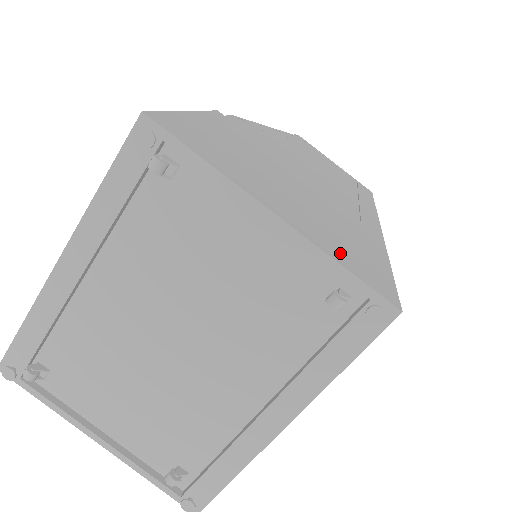
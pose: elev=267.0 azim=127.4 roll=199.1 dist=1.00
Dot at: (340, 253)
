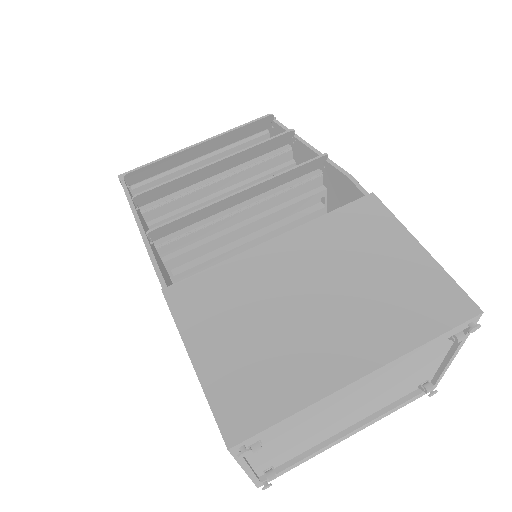
Dot at: occluded
